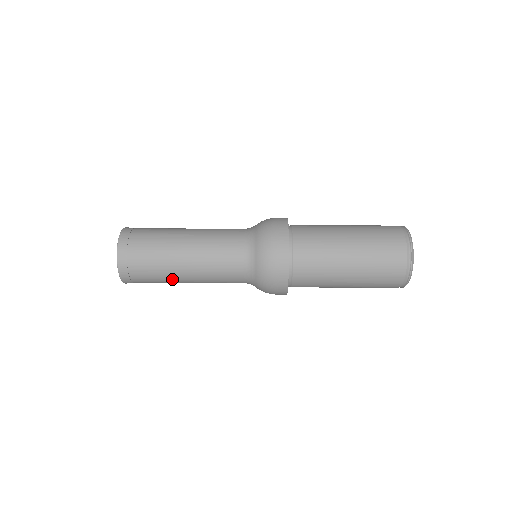
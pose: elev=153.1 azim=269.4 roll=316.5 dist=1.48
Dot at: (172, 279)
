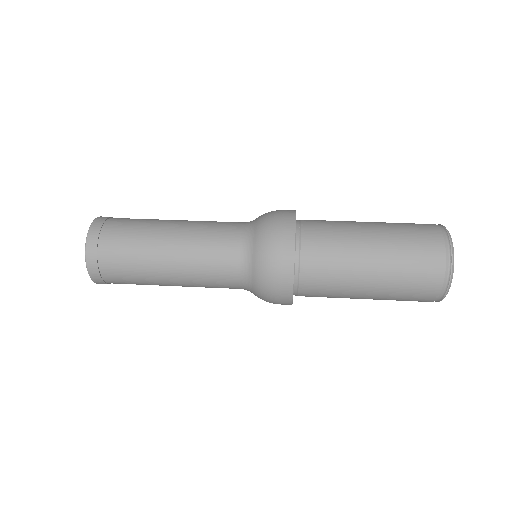
Dot at: (149, 262)
